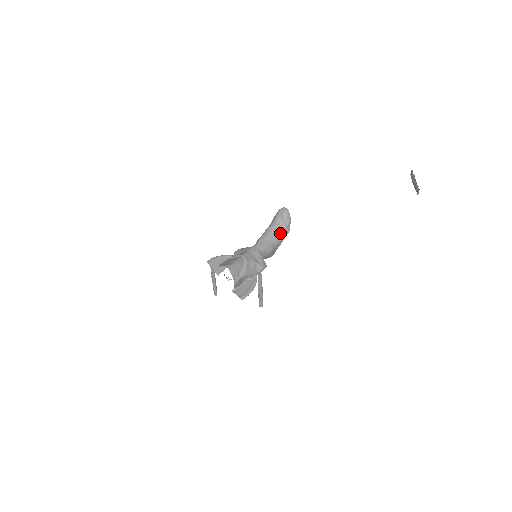
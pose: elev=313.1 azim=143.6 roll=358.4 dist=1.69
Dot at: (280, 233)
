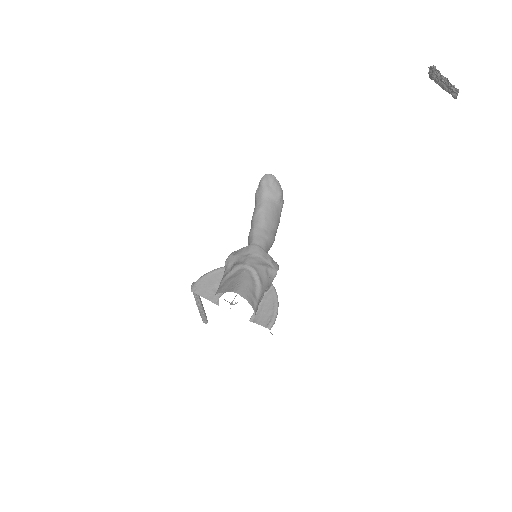
Dot at: (274, 212)
